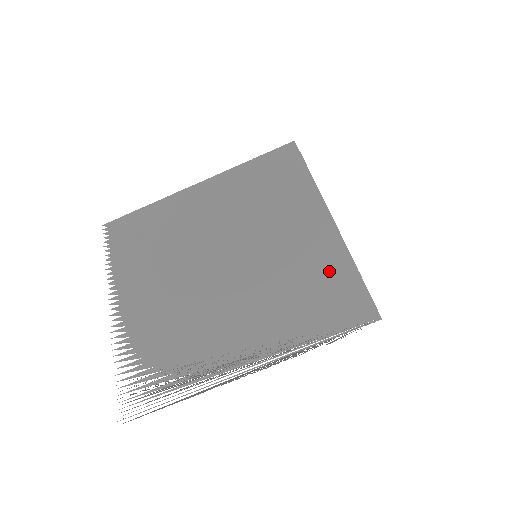
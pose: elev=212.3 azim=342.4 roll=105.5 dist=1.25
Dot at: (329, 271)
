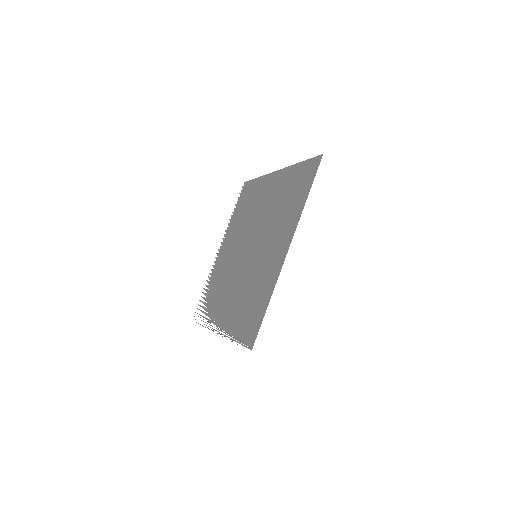
Dot at: (262, 295)
